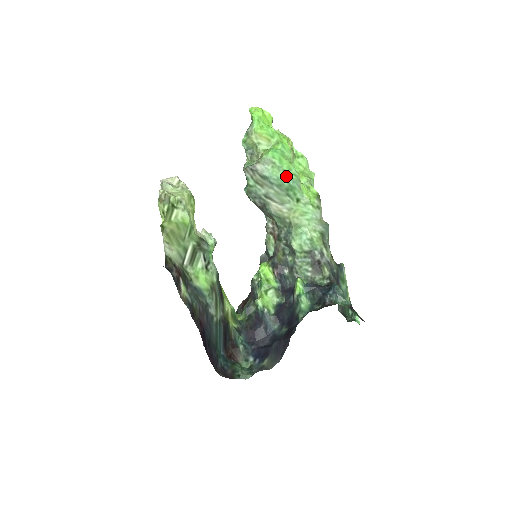
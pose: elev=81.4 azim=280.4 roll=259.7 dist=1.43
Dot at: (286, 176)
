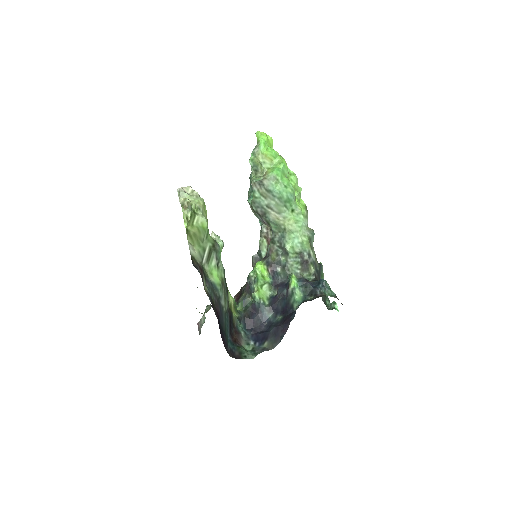
Dot at: (286, 191)
